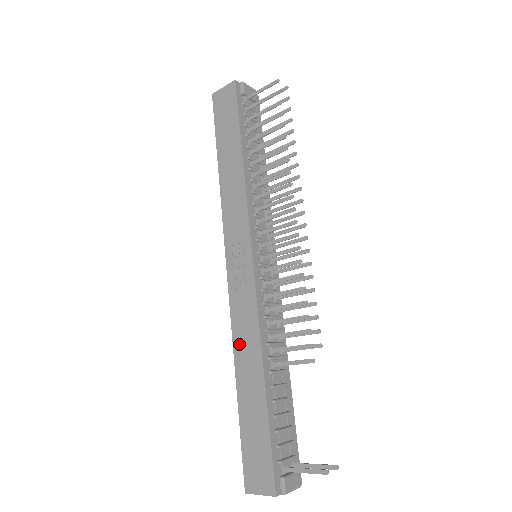
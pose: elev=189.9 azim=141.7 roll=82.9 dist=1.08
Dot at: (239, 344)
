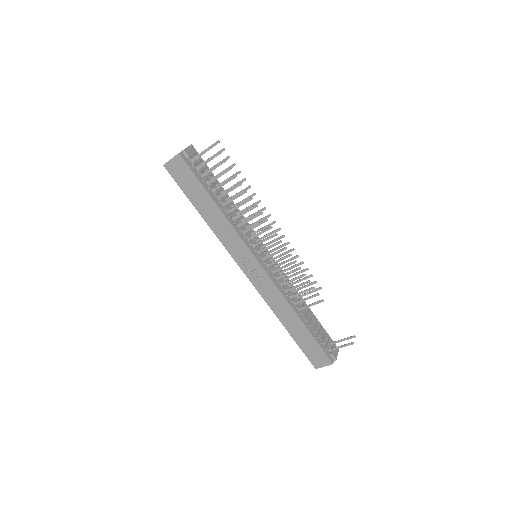
Dot at: (276, 309)
